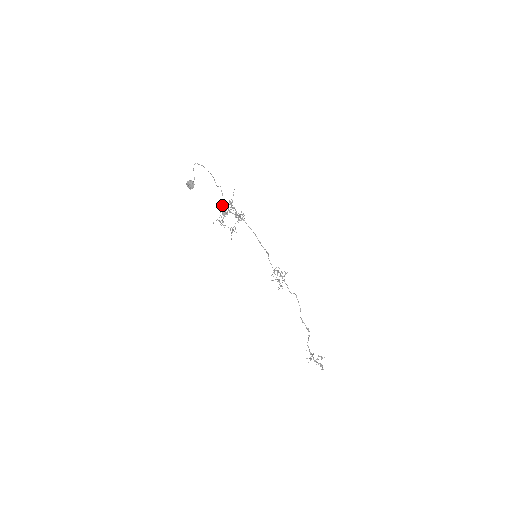
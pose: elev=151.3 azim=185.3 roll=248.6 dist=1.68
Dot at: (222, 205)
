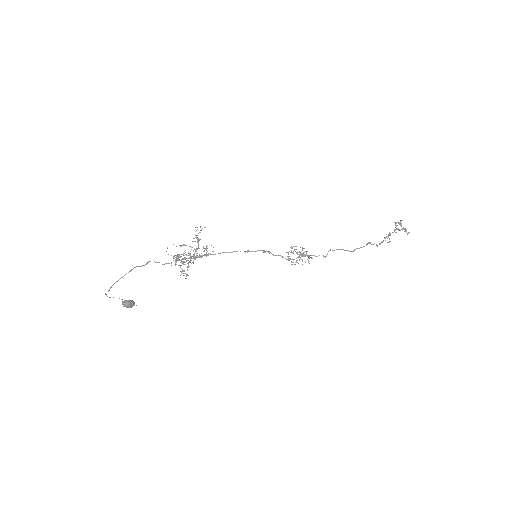
Dot at: occluded
